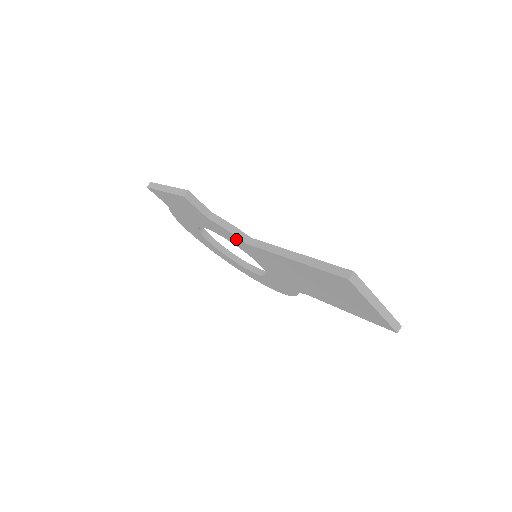
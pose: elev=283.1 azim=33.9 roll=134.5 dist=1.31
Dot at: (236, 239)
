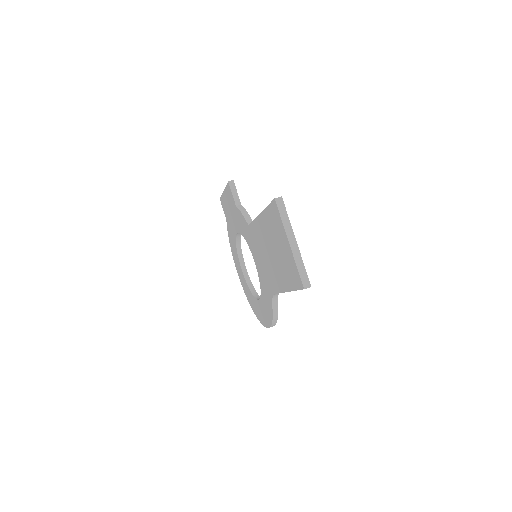
Dot at: (245, 225)
